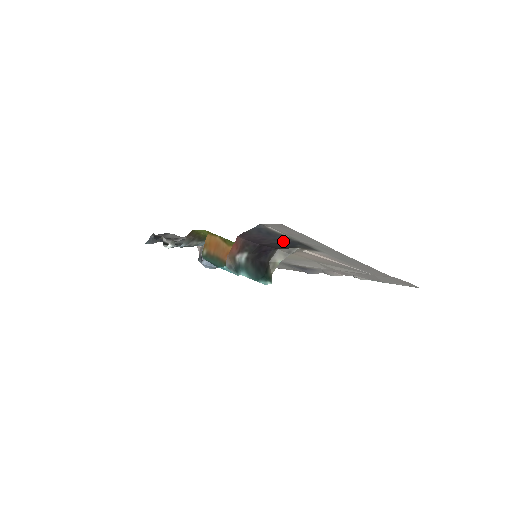
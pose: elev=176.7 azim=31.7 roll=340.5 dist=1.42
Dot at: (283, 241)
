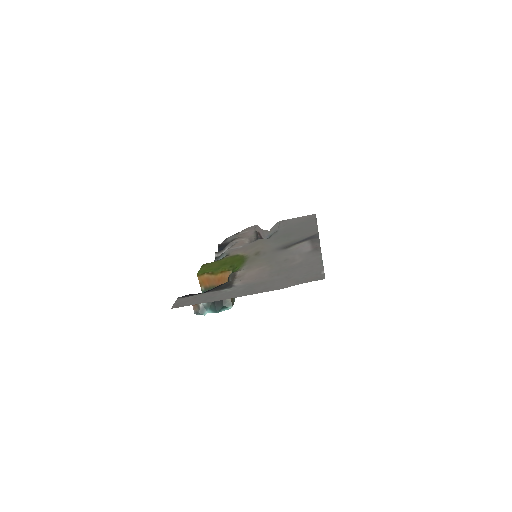
Dot at: occluded
